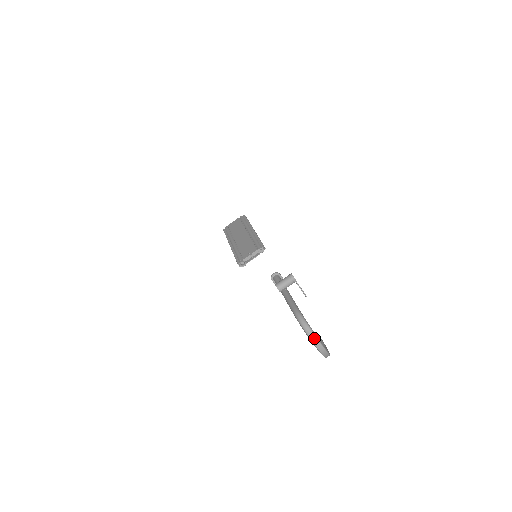
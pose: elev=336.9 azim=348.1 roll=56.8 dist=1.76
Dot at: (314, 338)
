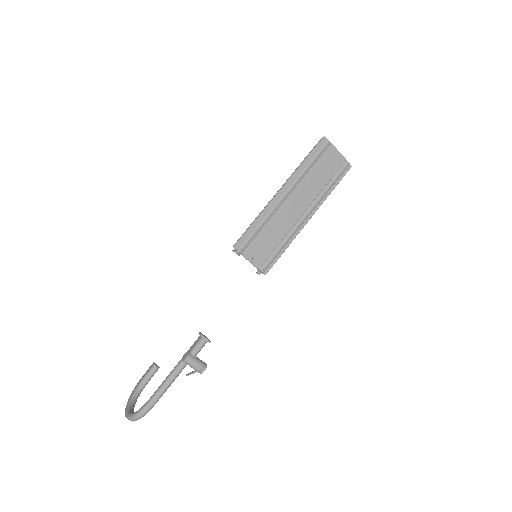
Dot at: occluded
